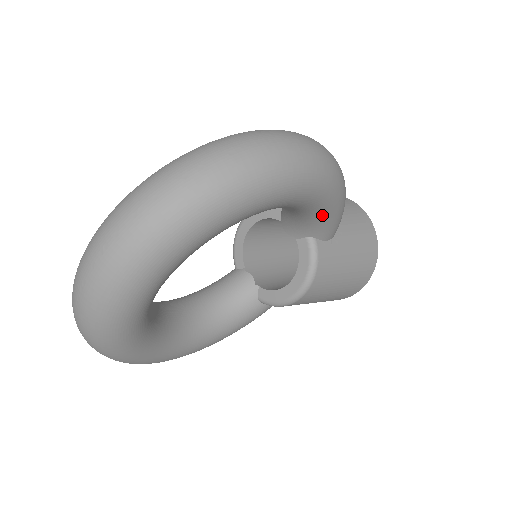
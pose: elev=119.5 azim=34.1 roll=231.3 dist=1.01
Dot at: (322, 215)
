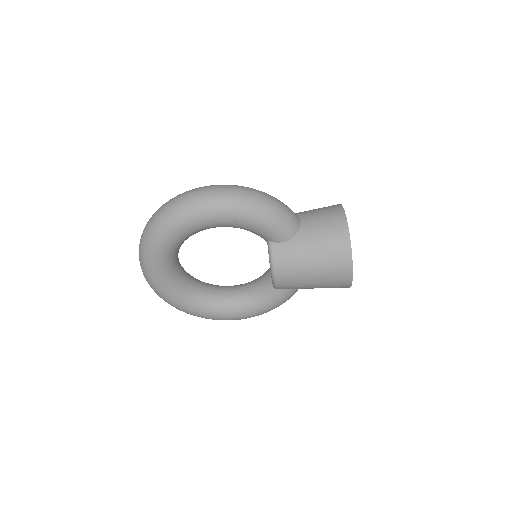
Dot at: (250, 227)
